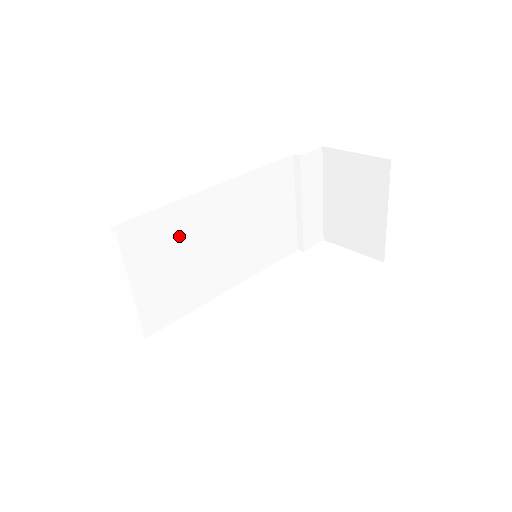
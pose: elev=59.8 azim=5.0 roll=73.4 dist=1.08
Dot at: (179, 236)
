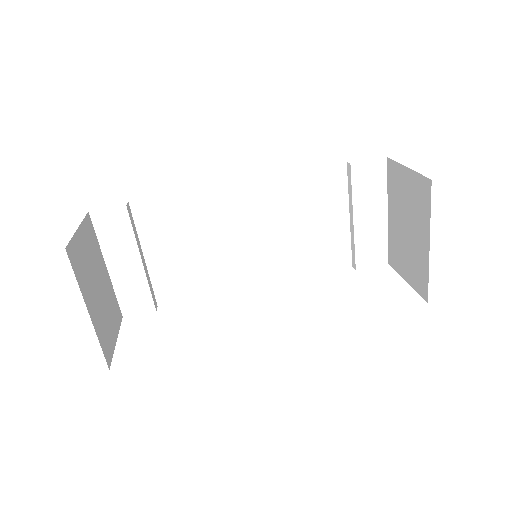
Dot at: (198, 222)
